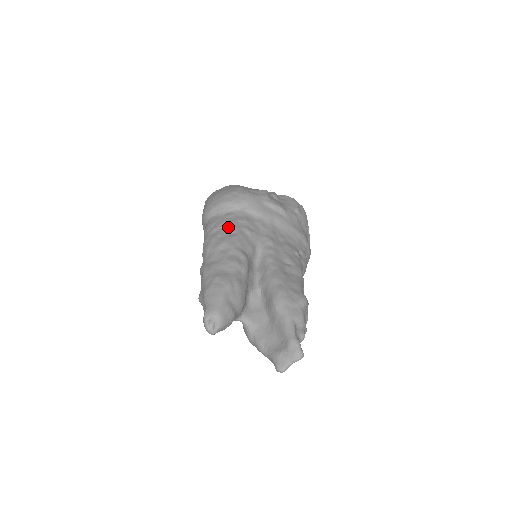
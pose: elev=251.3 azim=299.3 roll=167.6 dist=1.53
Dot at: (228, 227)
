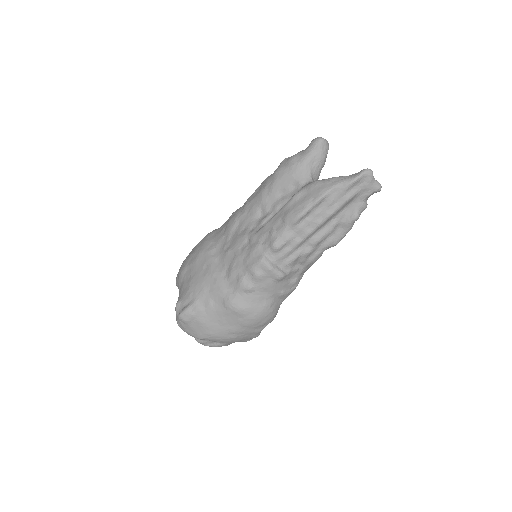
Dot at: occluded
